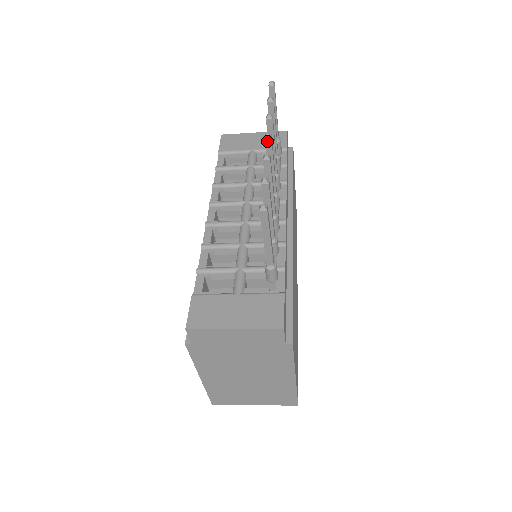
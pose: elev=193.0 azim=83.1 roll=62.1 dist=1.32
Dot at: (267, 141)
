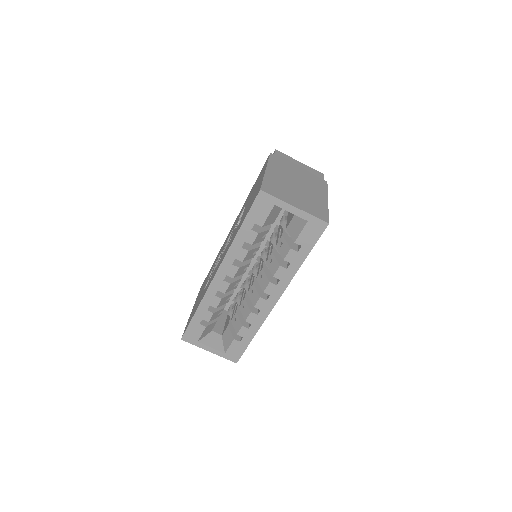
Dot at: occluded
